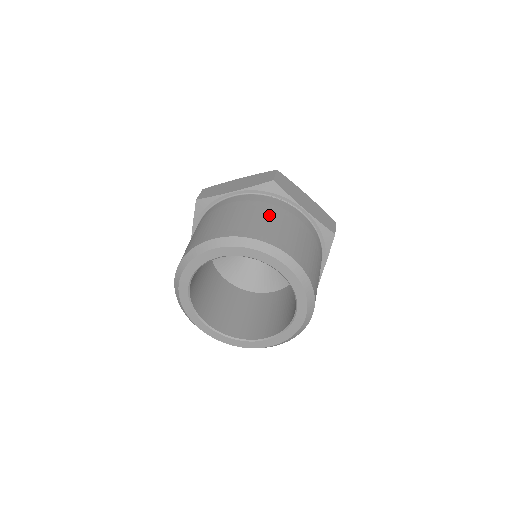
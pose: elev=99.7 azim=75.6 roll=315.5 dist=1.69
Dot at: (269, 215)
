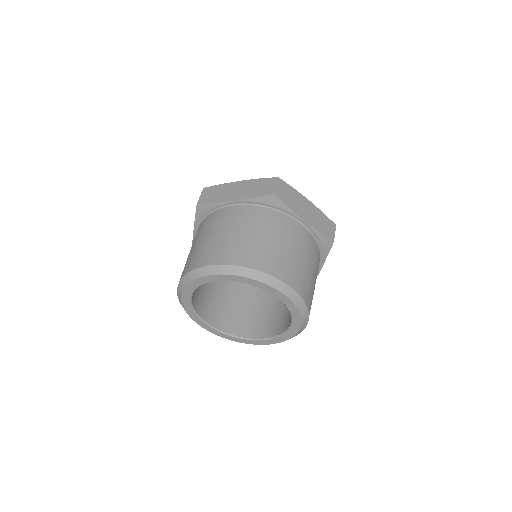
Dot at: (268, 235)
